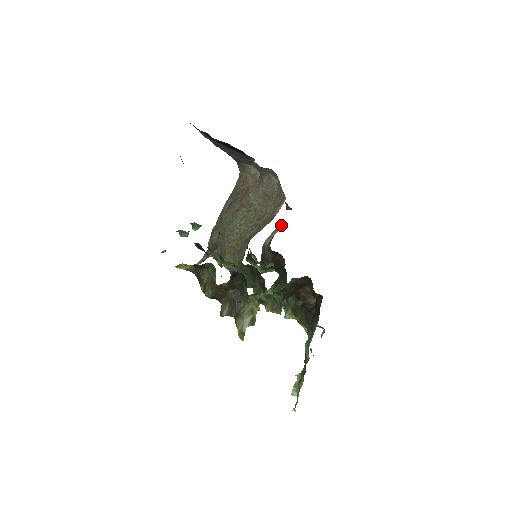
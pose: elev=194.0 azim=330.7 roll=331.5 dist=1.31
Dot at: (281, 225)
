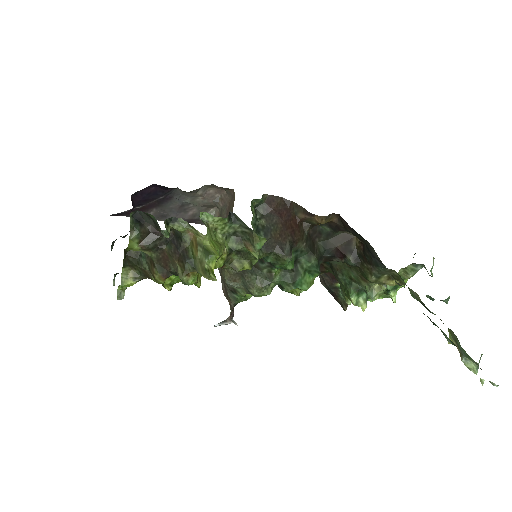
Dot at: occluded
